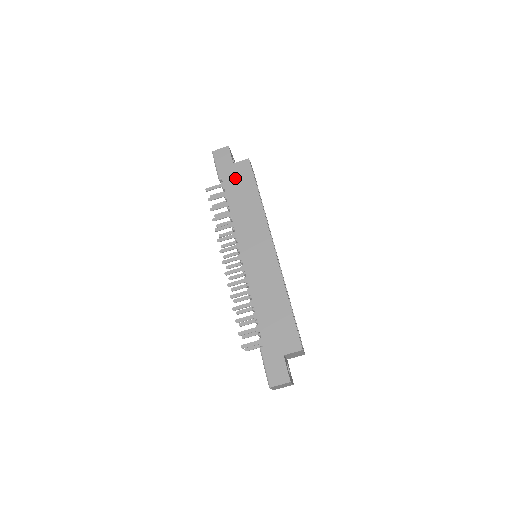
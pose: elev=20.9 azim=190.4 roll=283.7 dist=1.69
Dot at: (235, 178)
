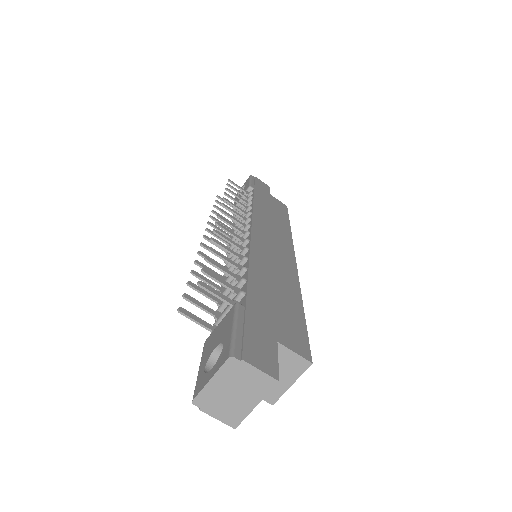
Dot at: (269, 199)
